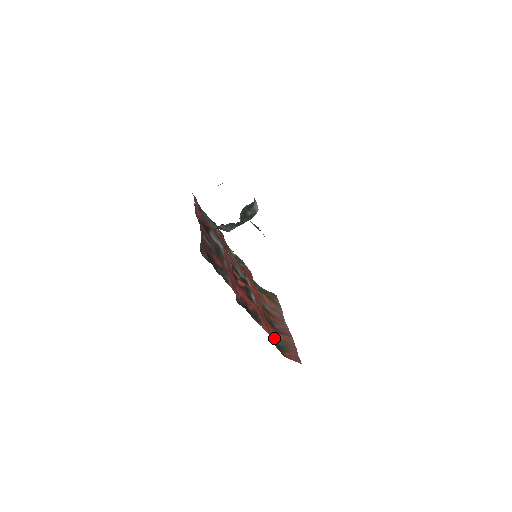
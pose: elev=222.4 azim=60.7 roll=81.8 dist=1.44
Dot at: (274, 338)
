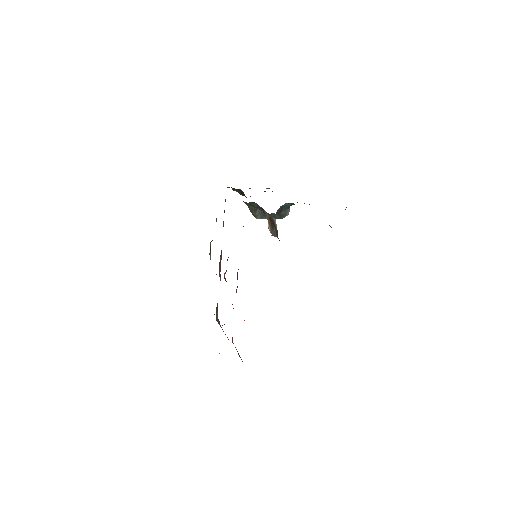
Dot at: occluded
